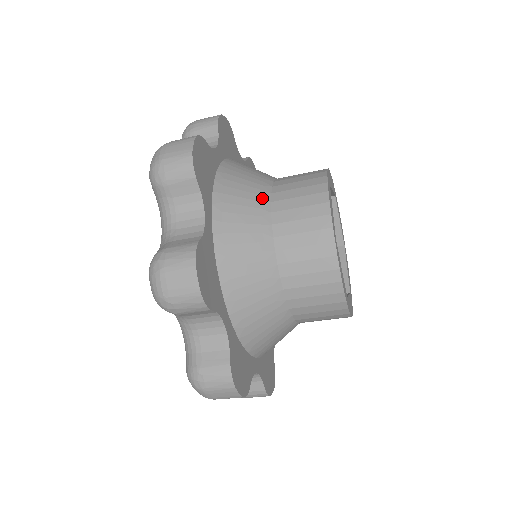
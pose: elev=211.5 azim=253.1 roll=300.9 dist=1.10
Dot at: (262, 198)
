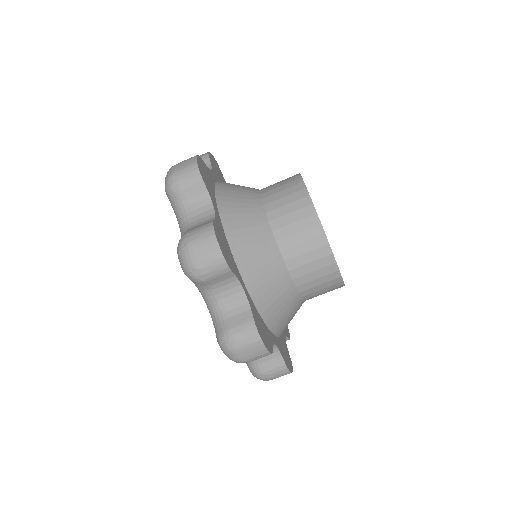
Dot at: (254, 197)
